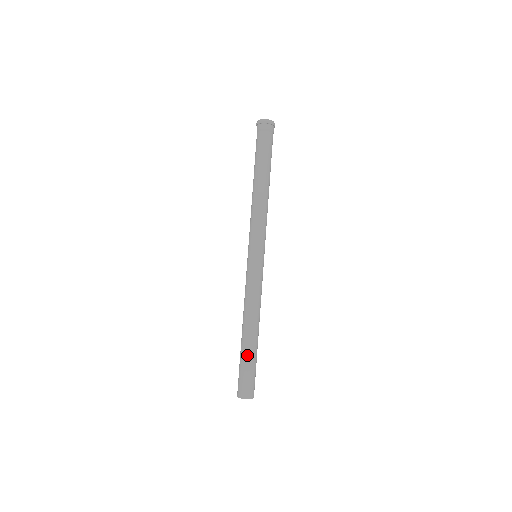
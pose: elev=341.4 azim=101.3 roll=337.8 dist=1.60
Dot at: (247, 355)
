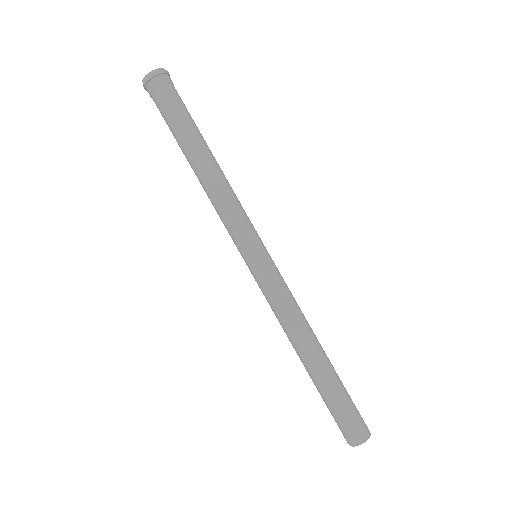
Dot at: (335, 384)
